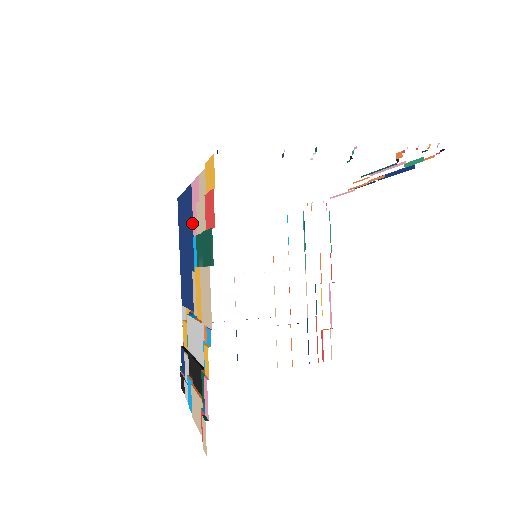
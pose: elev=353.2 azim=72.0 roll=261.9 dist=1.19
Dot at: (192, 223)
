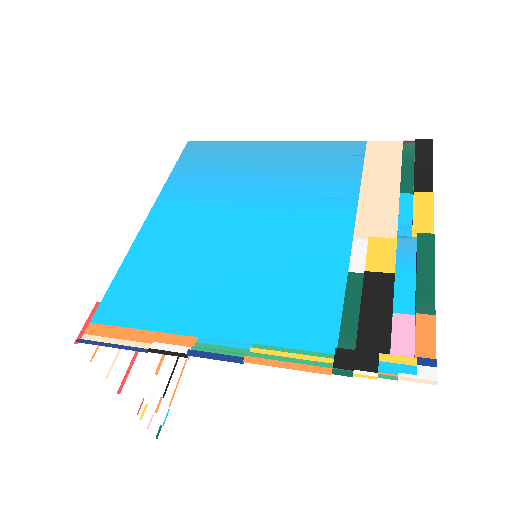
Dot at: occluded
